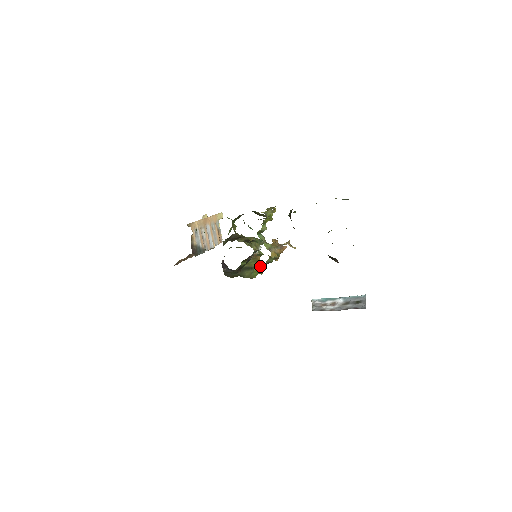
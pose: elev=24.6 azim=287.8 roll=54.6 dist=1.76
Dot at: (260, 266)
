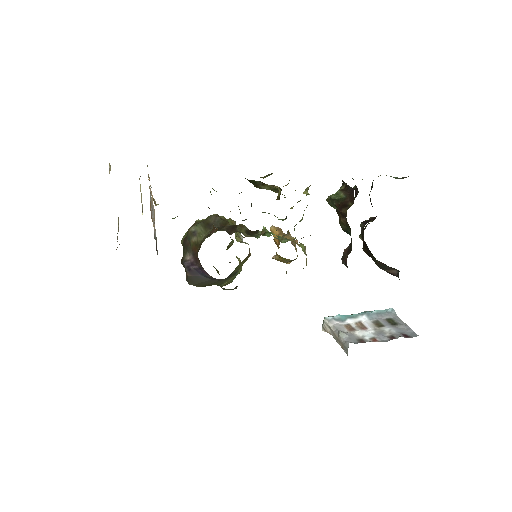
Dot at: occluded
